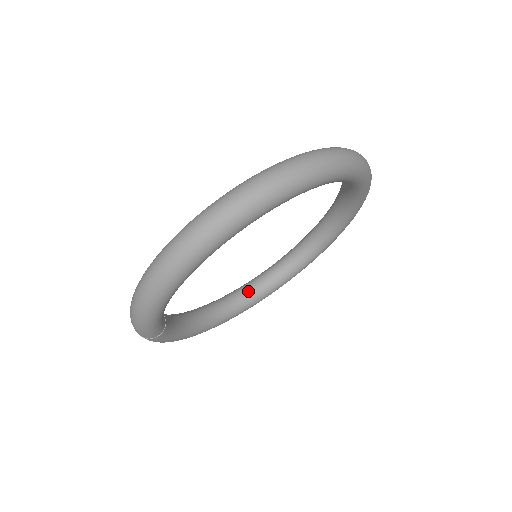
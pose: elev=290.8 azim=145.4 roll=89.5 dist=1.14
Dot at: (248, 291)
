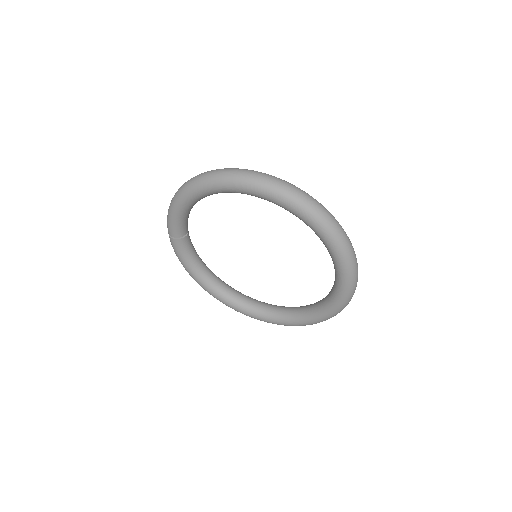
Dot at: (250, 301)
